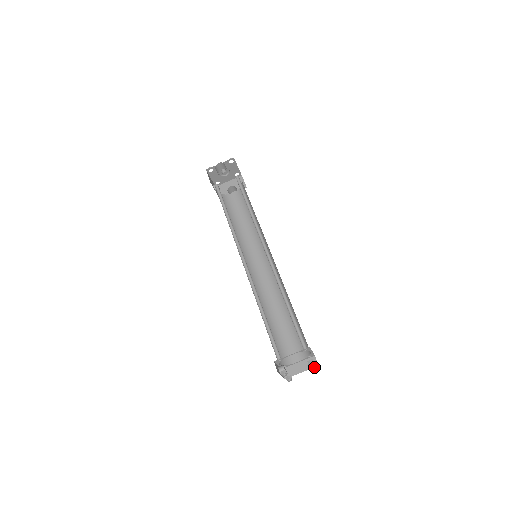
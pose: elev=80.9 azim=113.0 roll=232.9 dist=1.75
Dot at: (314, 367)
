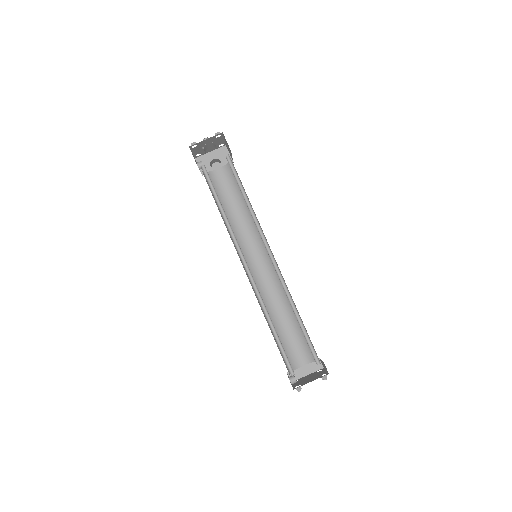
Dot at: occluded
